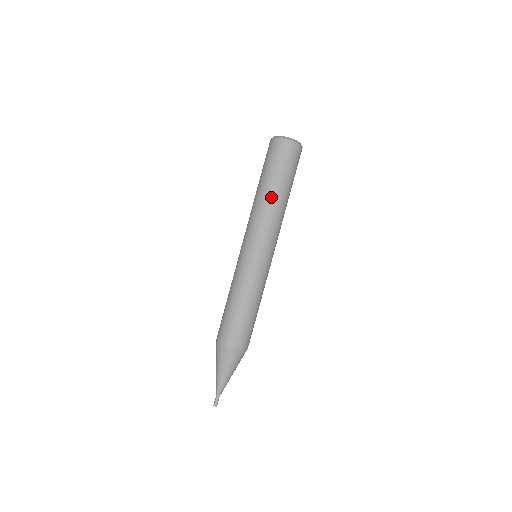
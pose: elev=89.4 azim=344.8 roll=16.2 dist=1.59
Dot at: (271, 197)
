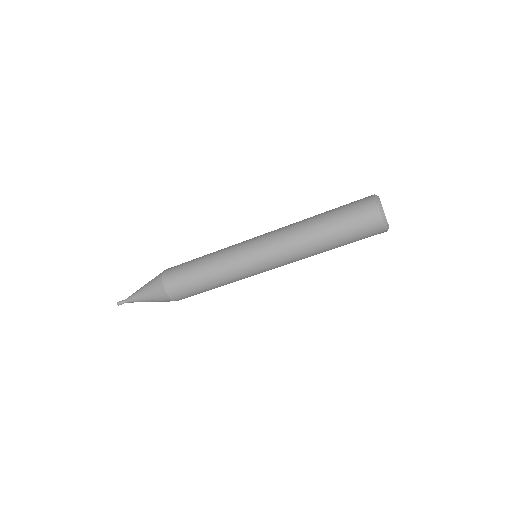
Dot at: occluded
